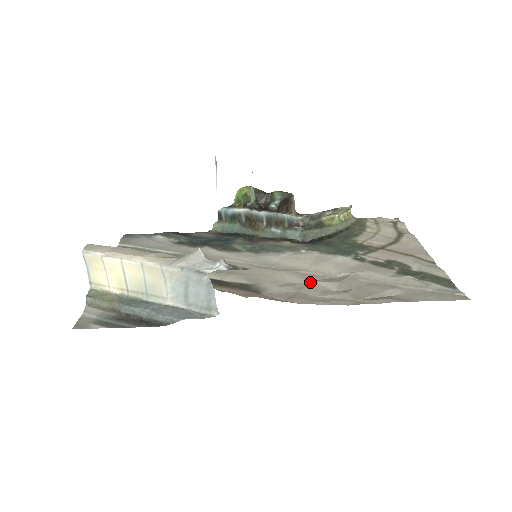
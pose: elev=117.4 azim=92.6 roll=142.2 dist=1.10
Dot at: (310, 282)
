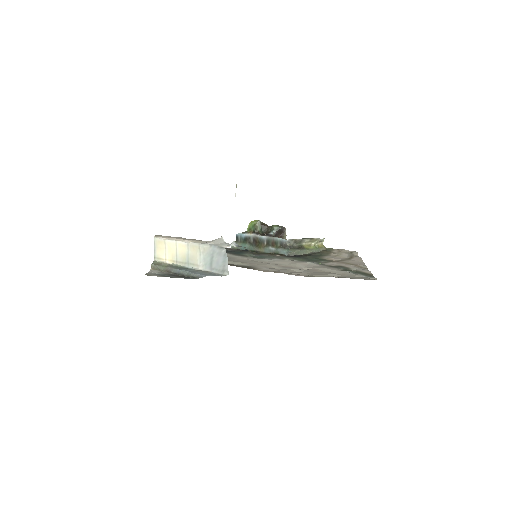
Dot at: (286, 269)
